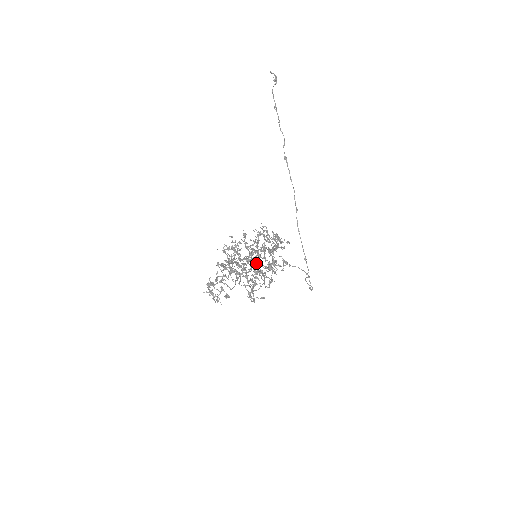
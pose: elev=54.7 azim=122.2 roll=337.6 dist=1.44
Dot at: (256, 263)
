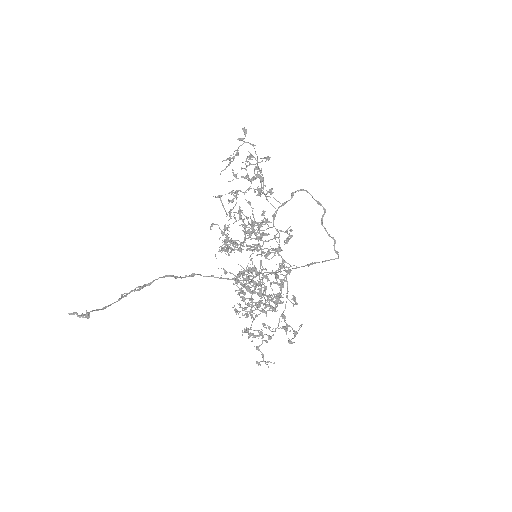
Dot at: occluded
